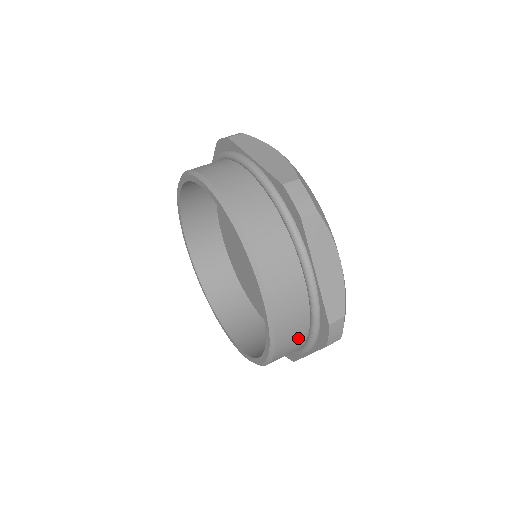
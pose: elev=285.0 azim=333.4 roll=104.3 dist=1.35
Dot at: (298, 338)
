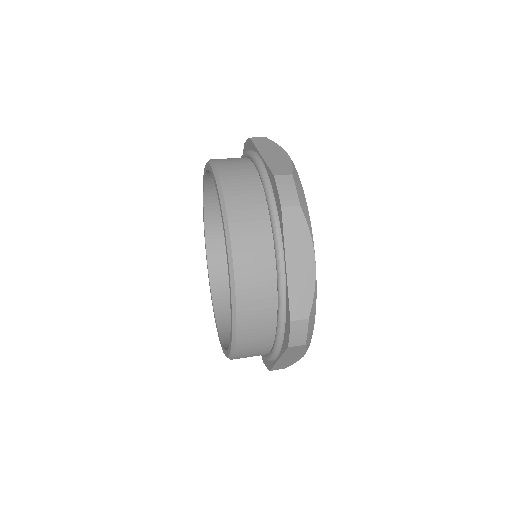
Dot at: (264, 333)
